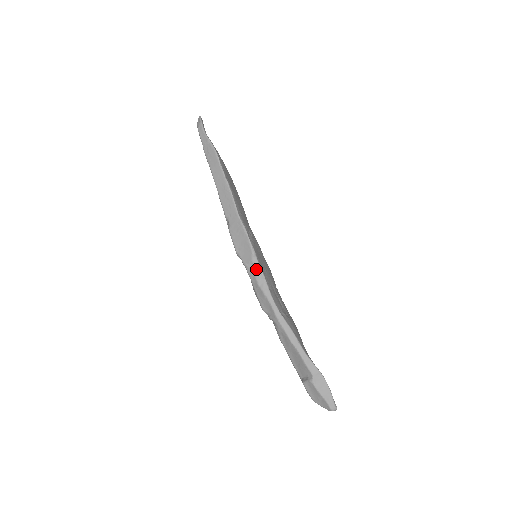
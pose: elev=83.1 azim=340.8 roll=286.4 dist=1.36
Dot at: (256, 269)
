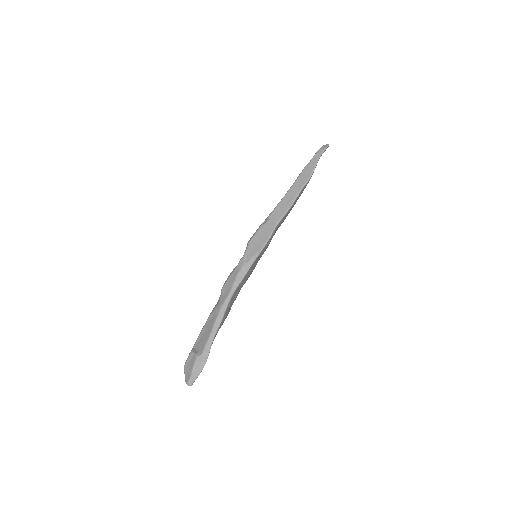
Dot at: (247, 265)
